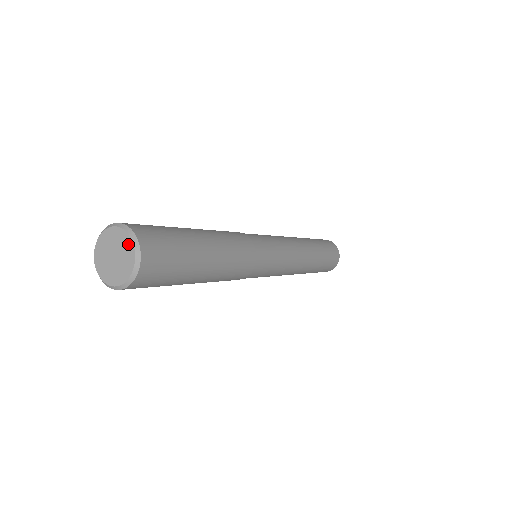
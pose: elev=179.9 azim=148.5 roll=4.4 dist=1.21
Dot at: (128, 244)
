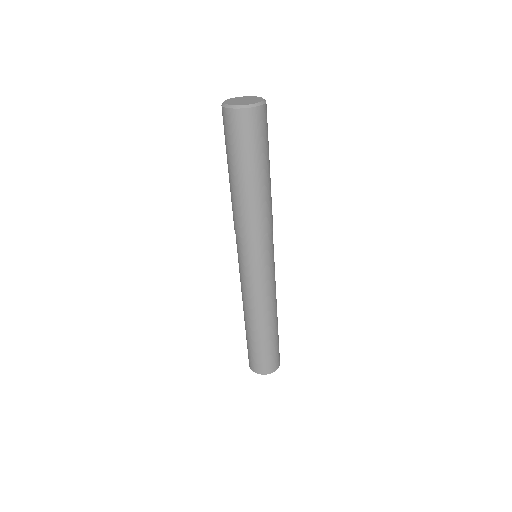
Dot at: (259, 98)
